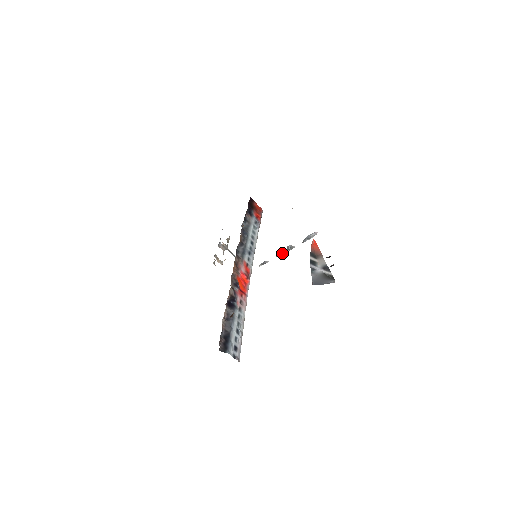
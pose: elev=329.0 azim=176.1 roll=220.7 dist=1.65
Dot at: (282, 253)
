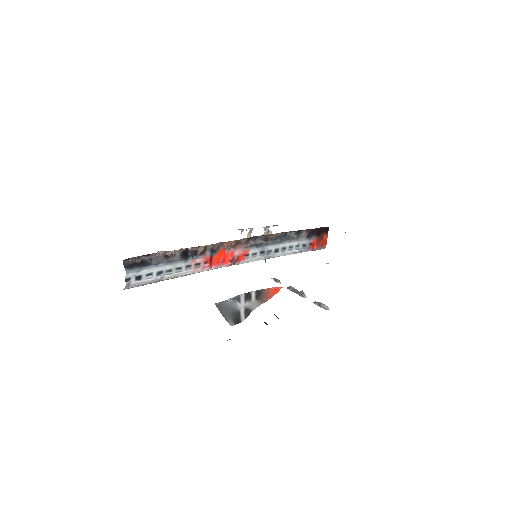
Dot at: (293, 290)
